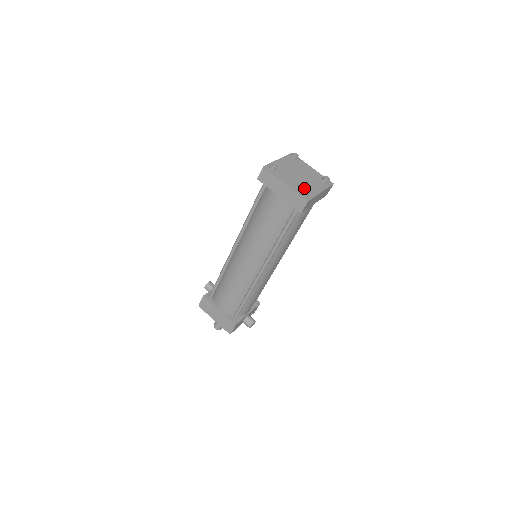
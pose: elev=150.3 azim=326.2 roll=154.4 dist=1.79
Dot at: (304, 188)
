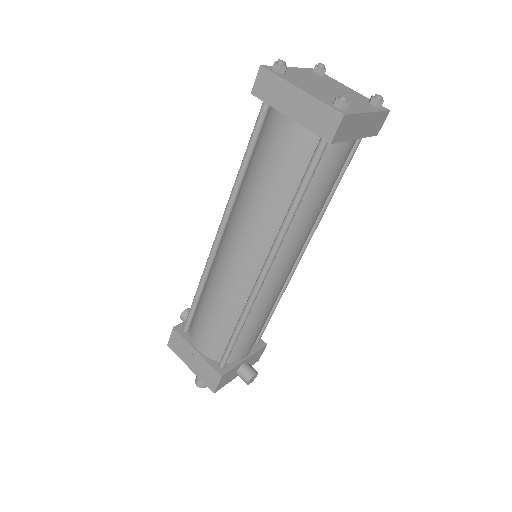
Dot at: occluded
